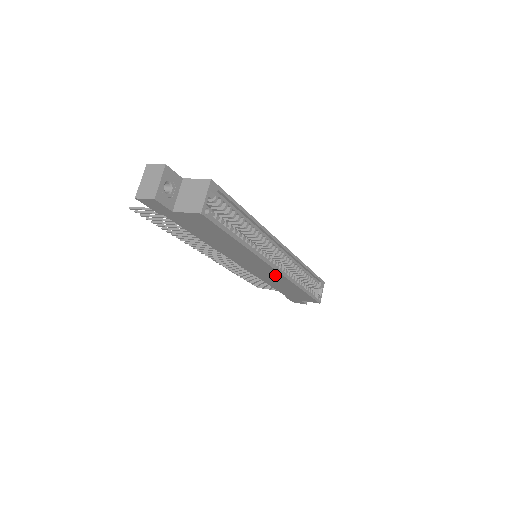
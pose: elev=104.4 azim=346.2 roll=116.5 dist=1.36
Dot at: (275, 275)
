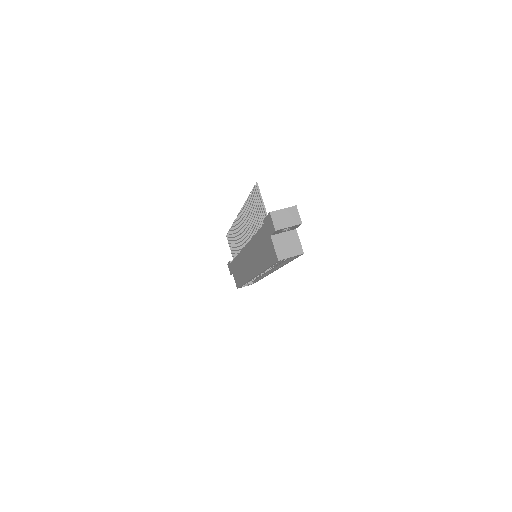
Dot at: (248, 272)
